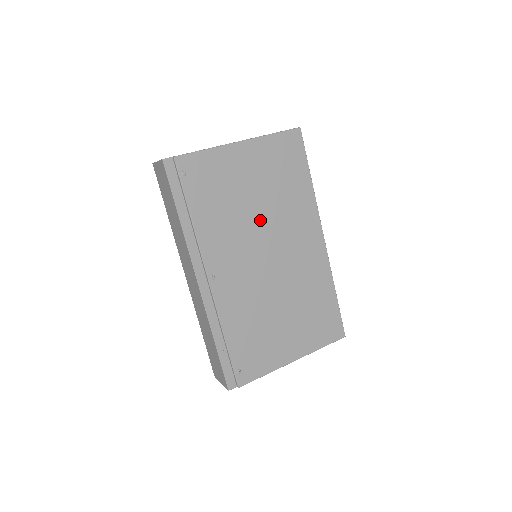
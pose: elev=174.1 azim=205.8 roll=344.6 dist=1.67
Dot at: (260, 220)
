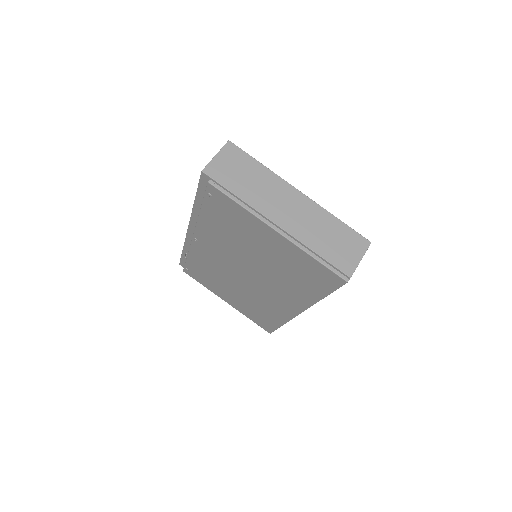
Dot at: (255, 263)
